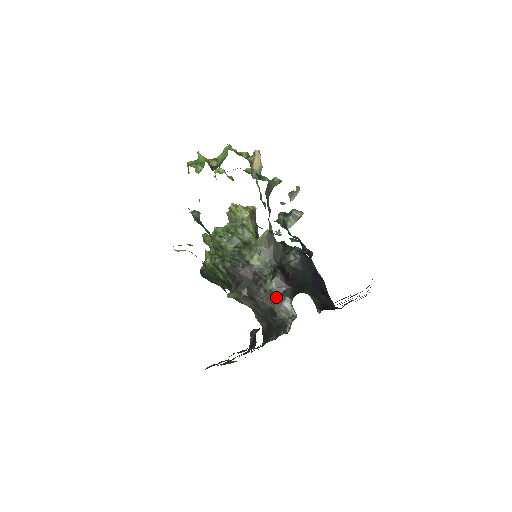
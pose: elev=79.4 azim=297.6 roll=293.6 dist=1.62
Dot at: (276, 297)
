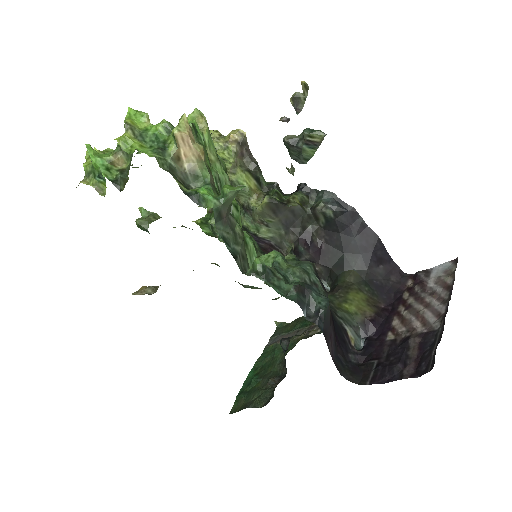
Dot at: occluded
